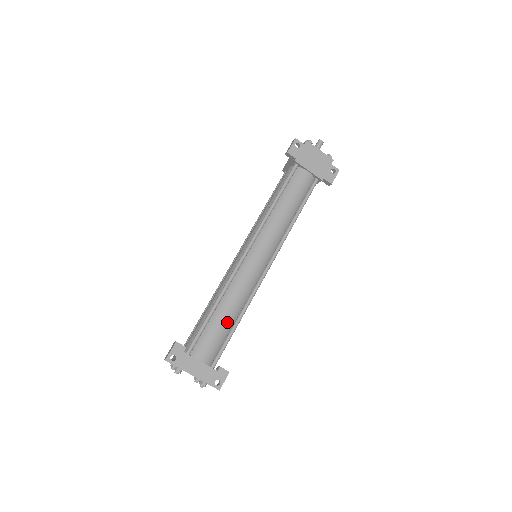
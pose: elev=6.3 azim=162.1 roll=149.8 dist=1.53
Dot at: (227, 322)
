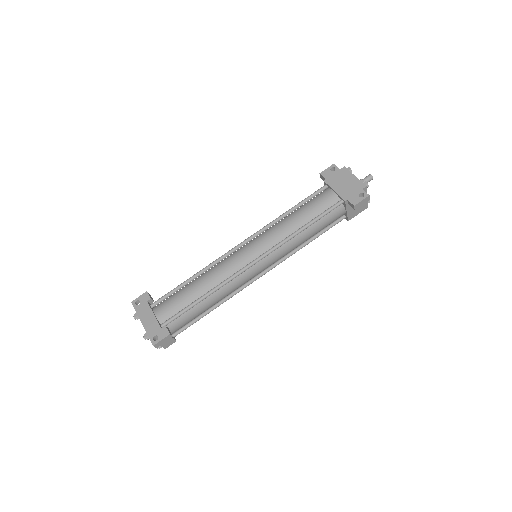
Dot at: (193, 293)
